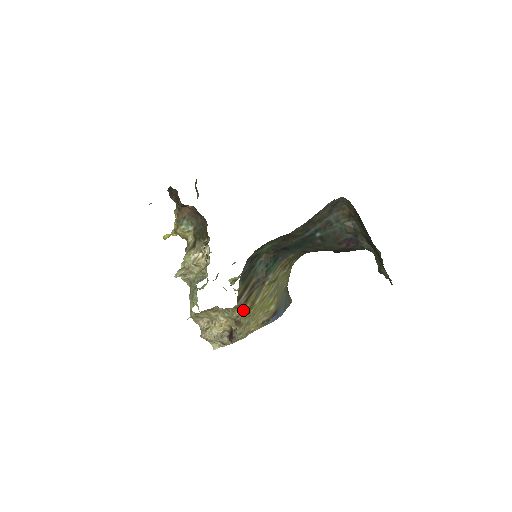
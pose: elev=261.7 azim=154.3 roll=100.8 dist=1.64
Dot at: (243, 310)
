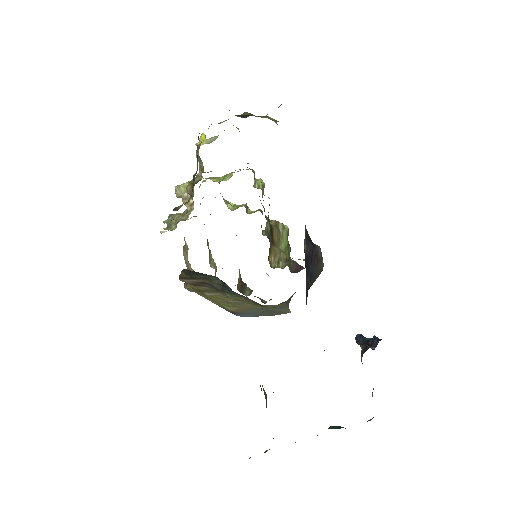
Dot at: (189, 285)
